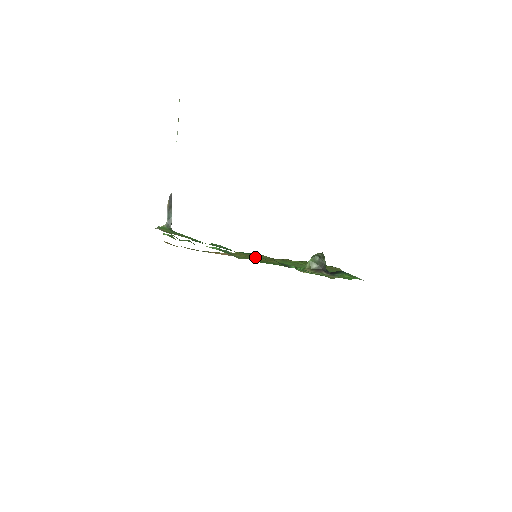
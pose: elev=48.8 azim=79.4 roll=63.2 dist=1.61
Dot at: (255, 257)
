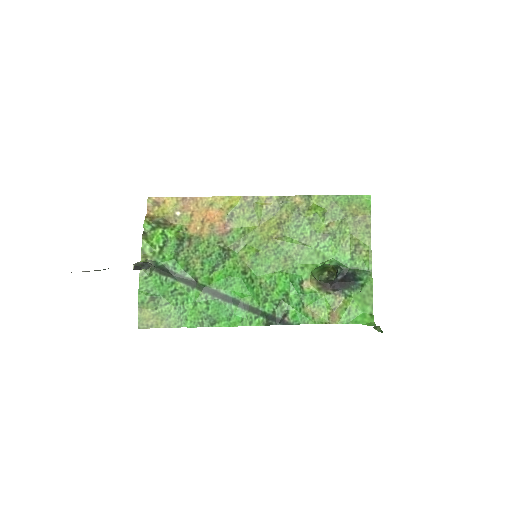
Dot at: (260, 214)
